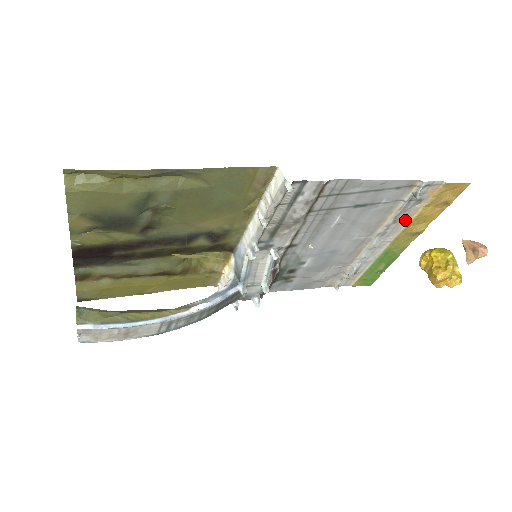
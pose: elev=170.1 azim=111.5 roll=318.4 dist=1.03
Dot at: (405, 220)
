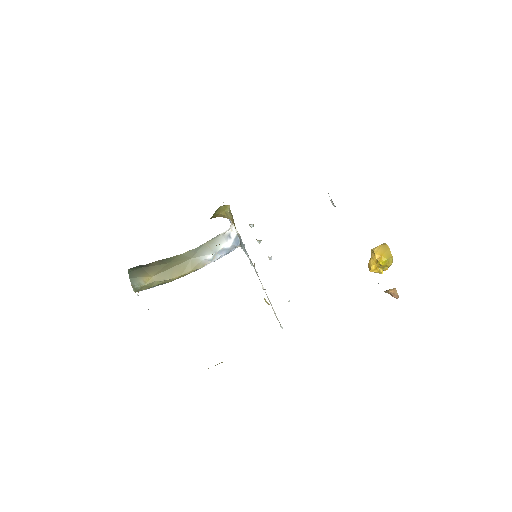
Dot at: occluded
